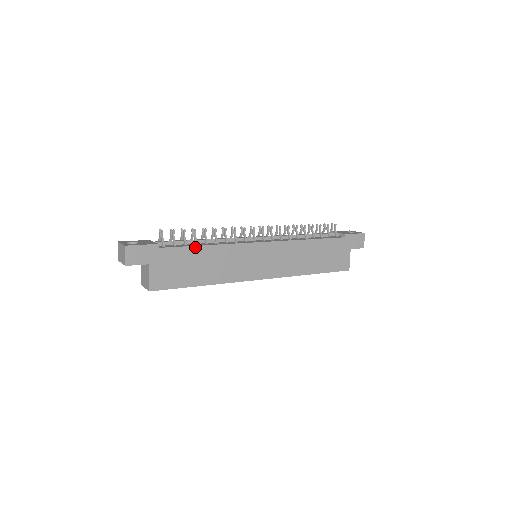
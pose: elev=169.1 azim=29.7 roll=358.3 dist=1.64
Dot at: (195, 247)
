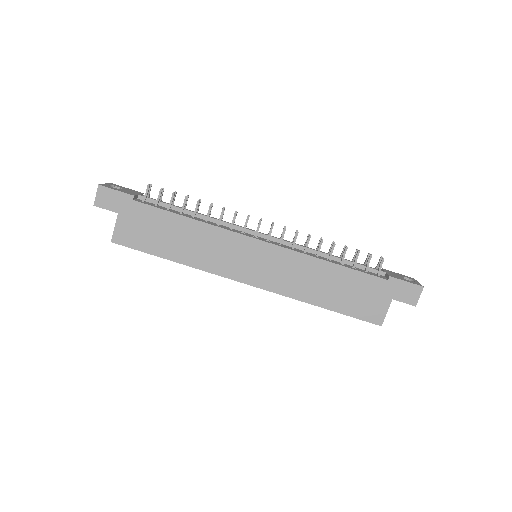
Dot at: (174, 214)
